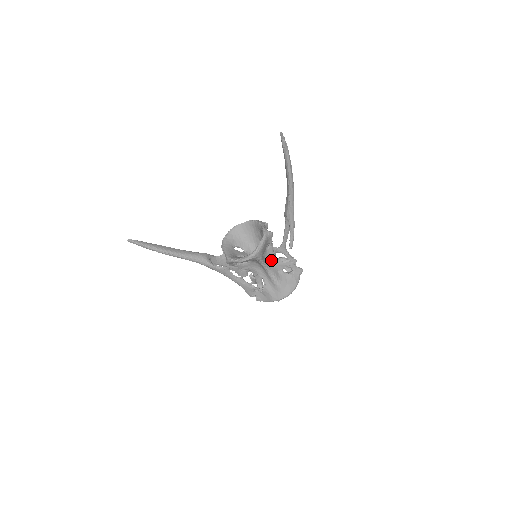
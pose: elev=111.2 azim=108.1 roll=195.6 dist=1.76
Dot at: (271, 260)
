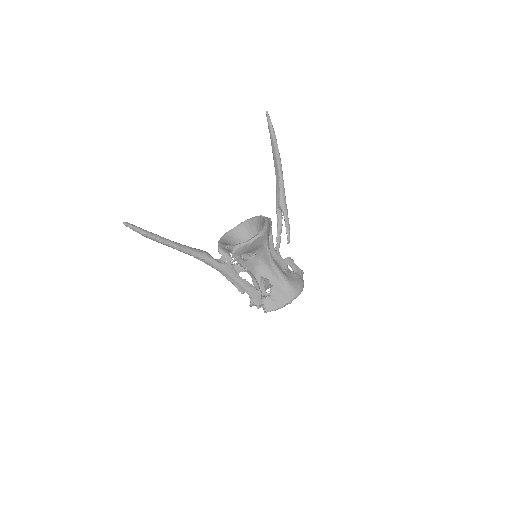
Dot at: (273, 256)
